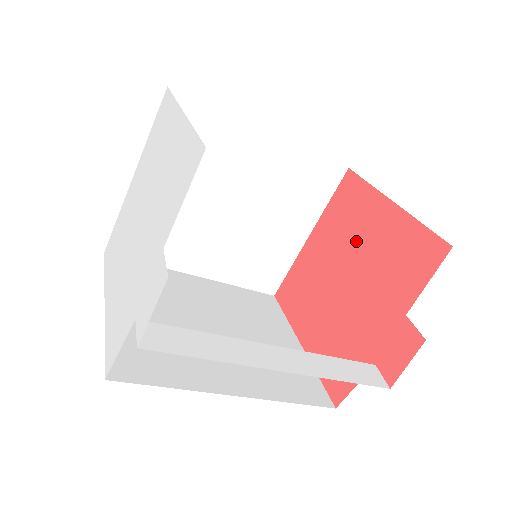
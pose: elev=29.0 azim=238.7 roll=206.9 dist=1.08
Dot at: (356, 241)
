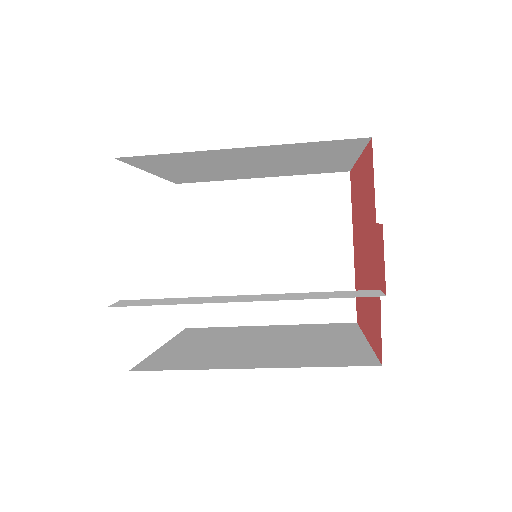
Dot at: (359, 213)
